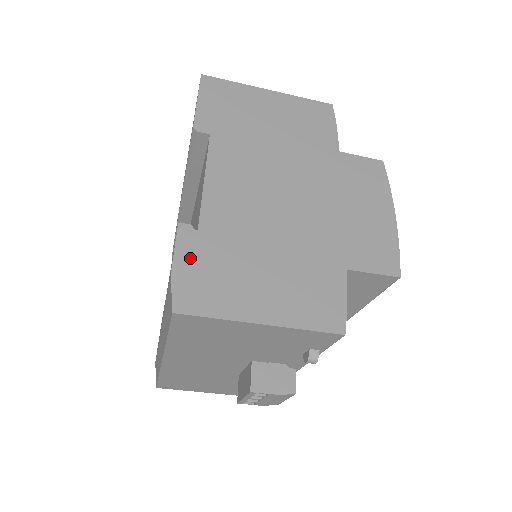
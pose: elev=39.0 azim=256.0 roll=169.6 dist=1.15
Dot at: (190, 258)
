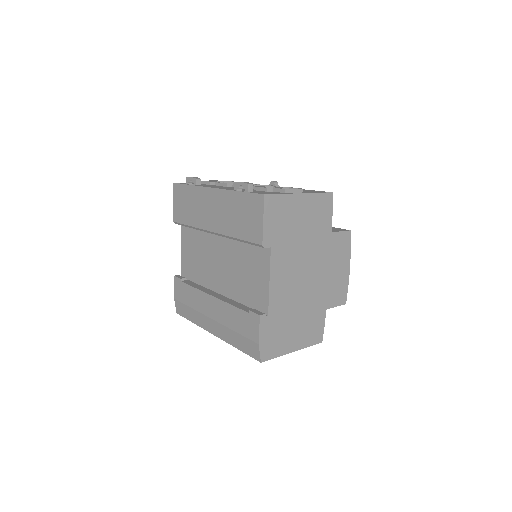
Dot at: (266, 333)
